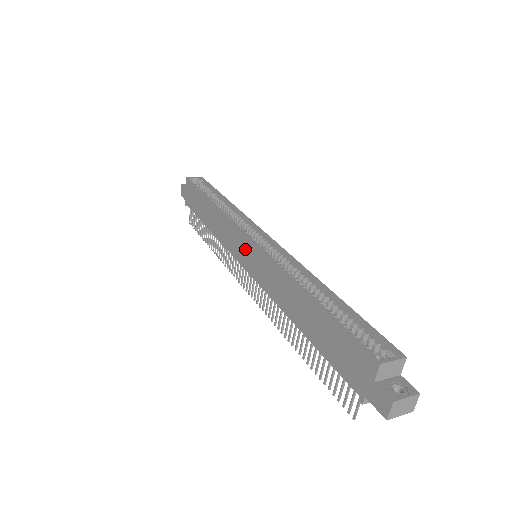
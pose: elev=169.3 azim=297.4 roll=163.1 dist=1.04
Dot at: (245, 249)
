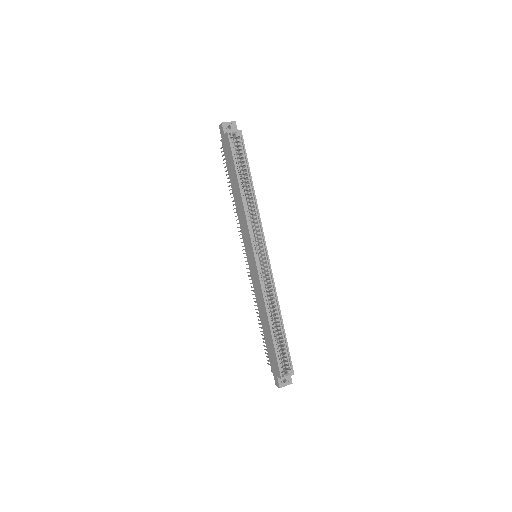
Dot at: (250, 254)
